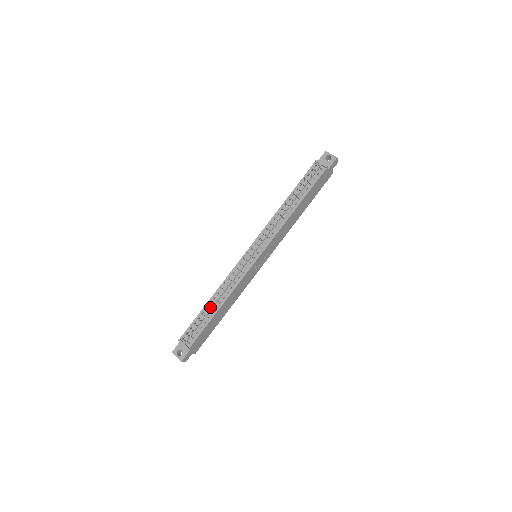
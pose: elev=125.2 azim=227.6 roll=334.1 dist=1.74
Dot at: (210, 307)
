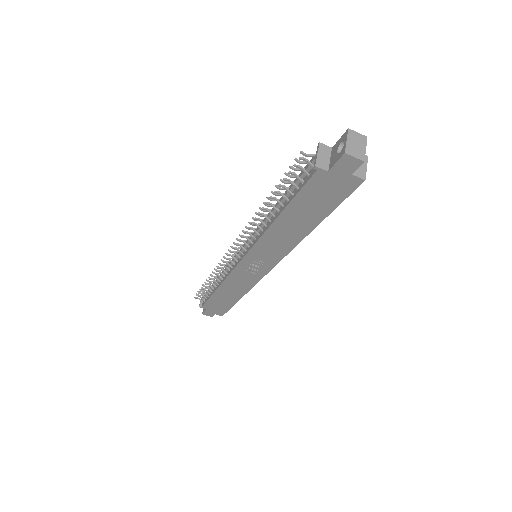
Dot at: (214, 282)
